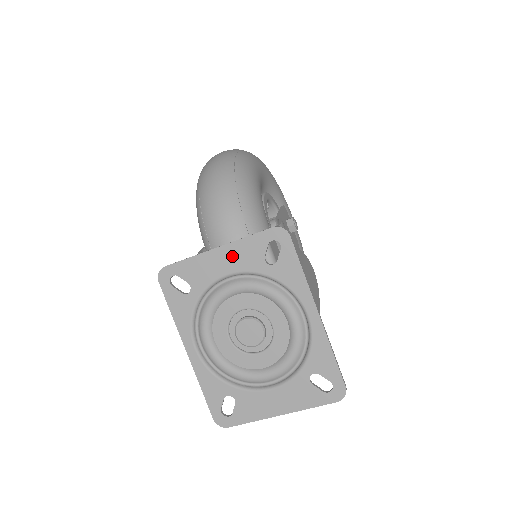
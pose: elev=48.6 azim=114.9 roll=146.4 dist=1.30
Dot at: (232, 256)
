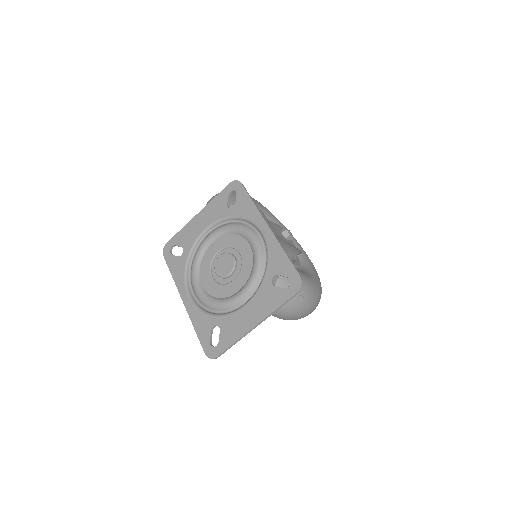
Dot at: (207, 214)
